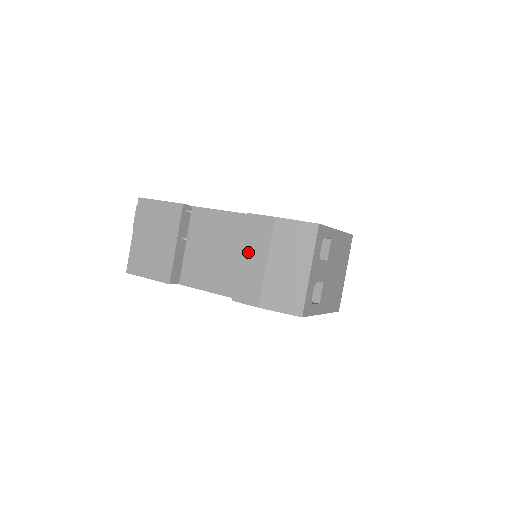
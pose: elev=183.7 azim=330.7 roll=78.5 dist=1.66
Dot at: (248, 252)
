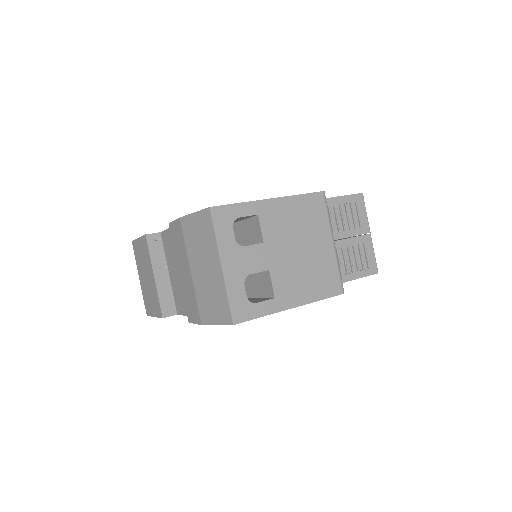
Dot at: (180, 265)
